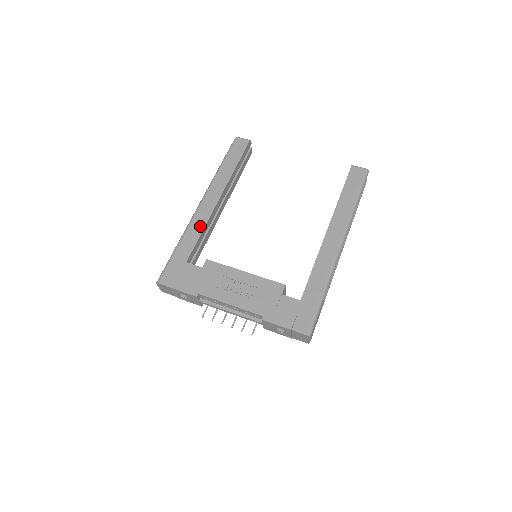
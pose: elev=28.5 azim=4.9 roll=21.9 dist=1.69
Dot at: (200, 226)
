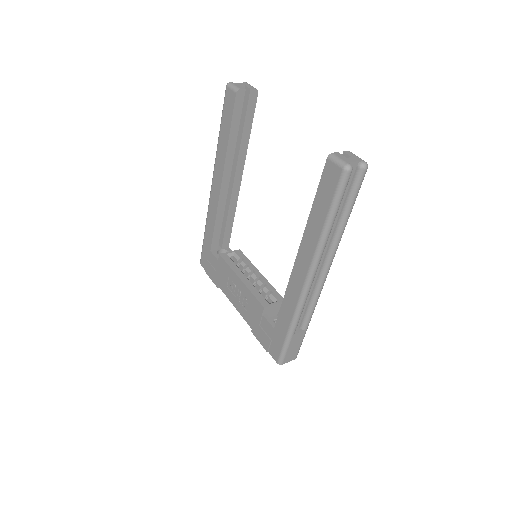
Dot at: (213, 214)
